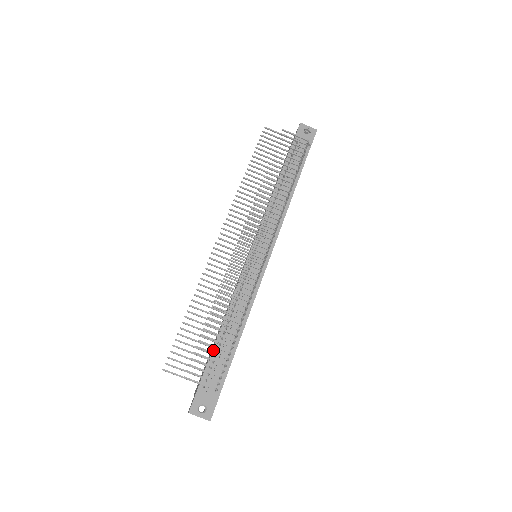
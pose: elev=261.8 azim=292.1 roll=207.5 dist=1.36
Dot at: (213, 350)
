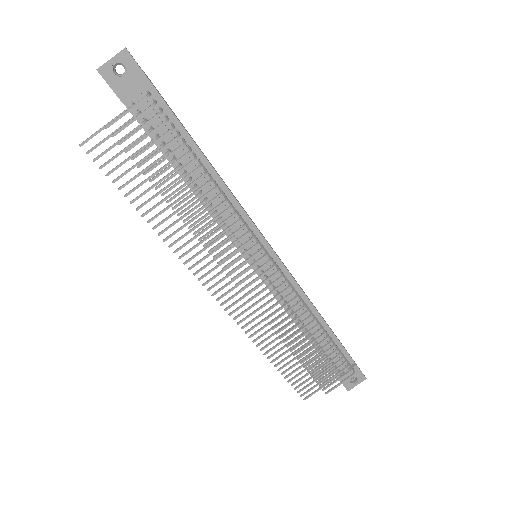
Dot at: occluded
